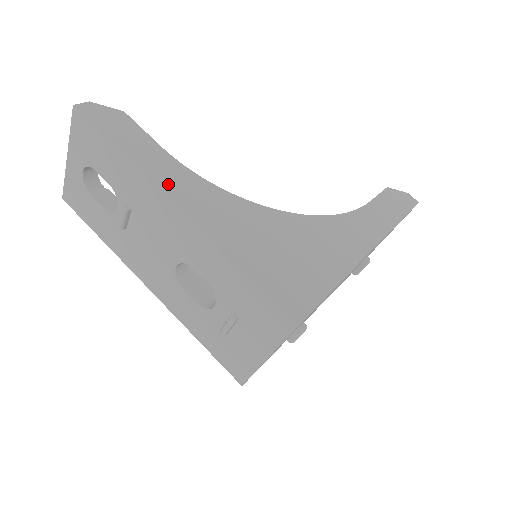
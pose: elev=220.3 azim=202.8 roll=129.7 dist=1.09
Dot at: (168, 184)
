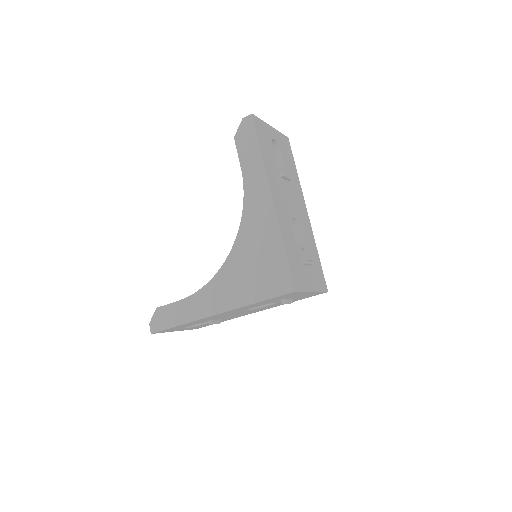
Dot at: (202, 312)
